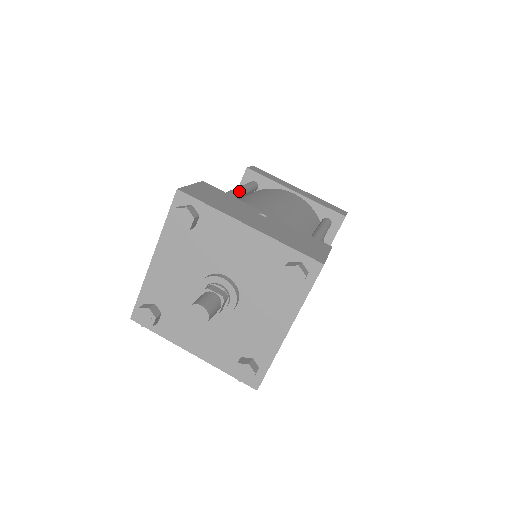
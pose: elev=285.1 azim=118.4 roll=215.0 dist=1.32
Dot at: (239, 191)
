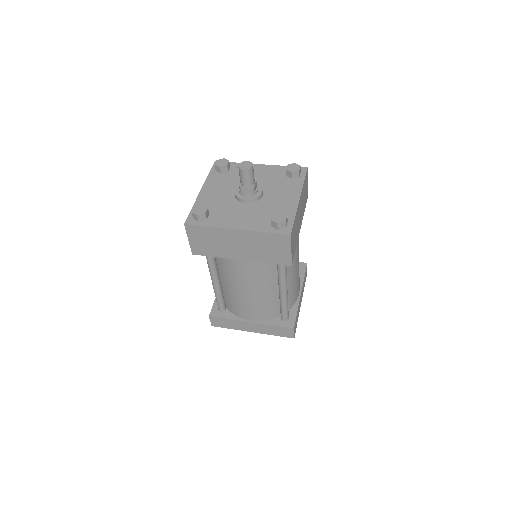
Dot at: occluded
